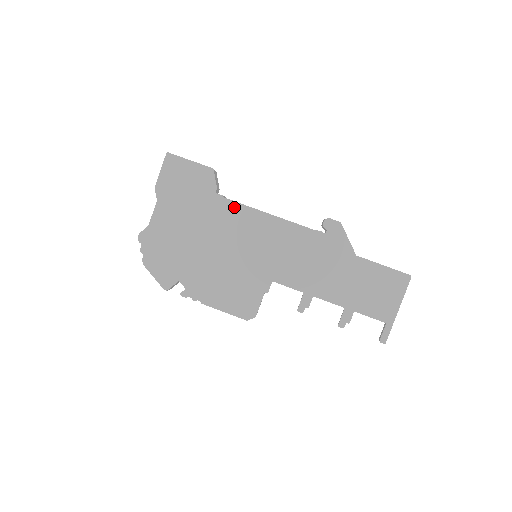
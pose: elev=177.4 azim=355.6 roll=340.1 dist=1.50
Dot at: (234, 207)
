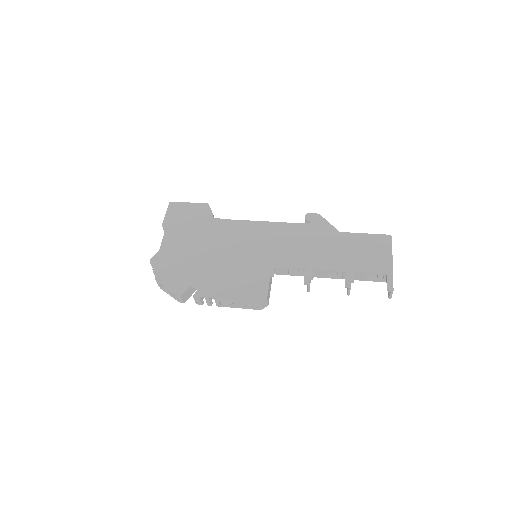
Dot at: (230, 223)
